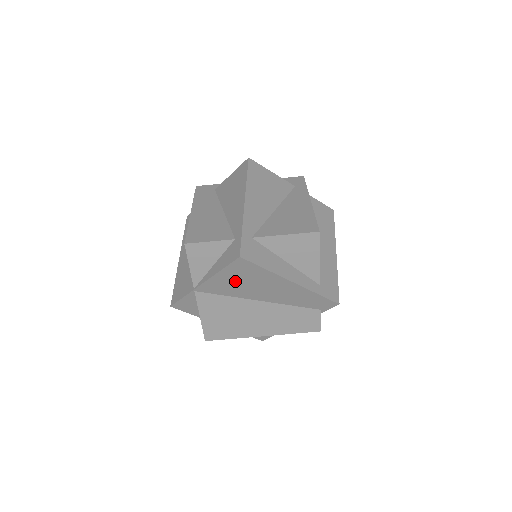
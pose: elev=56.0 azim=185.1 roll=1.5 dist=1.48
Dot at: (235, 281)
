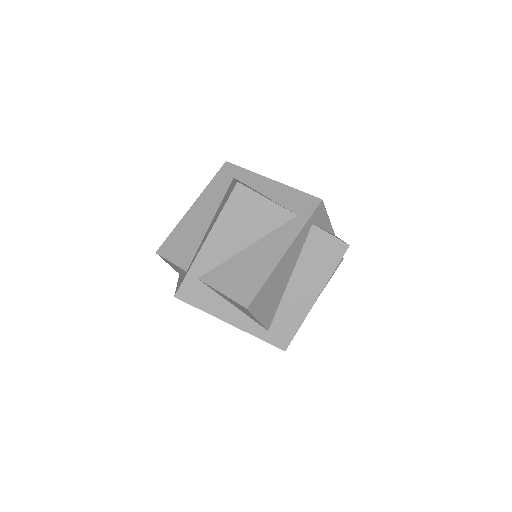
Dot at: occluded
